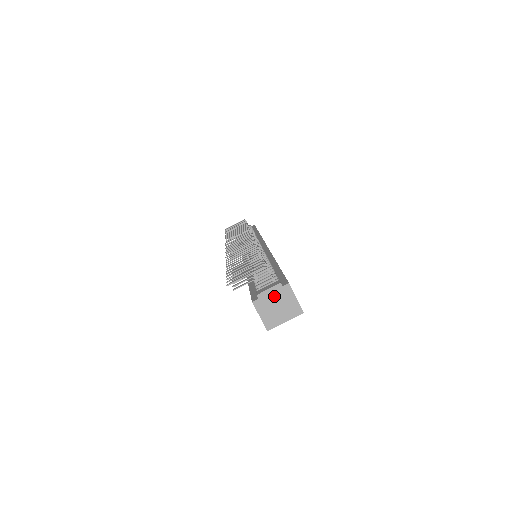
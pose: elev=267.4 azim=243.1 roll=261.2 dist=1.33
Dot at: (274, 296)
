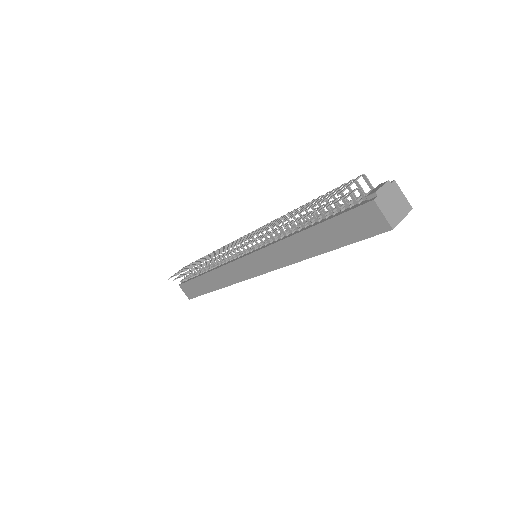
Dot at: (388, 193)
